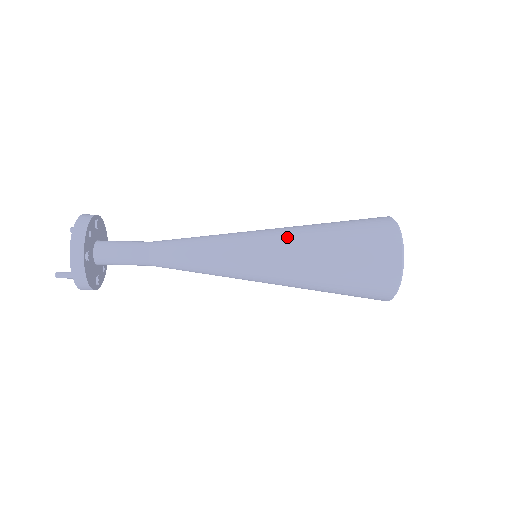
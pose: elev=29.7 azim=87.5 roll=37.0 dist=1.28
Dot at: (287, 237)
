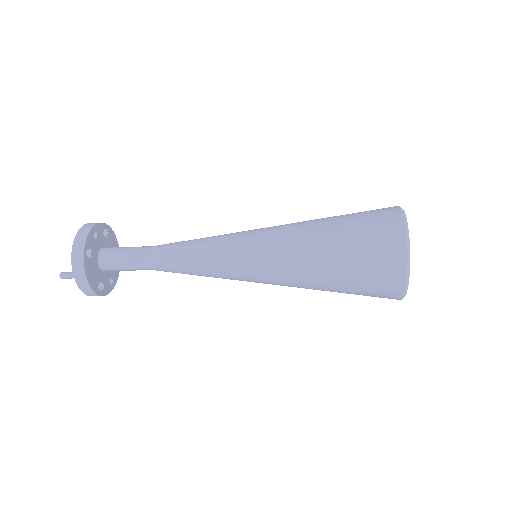
Dot at: (283, 228)
